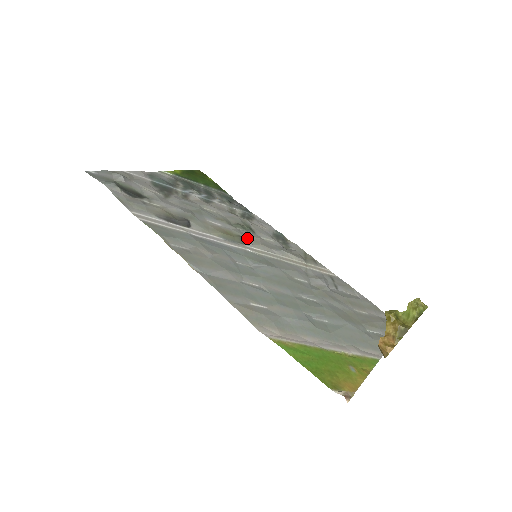
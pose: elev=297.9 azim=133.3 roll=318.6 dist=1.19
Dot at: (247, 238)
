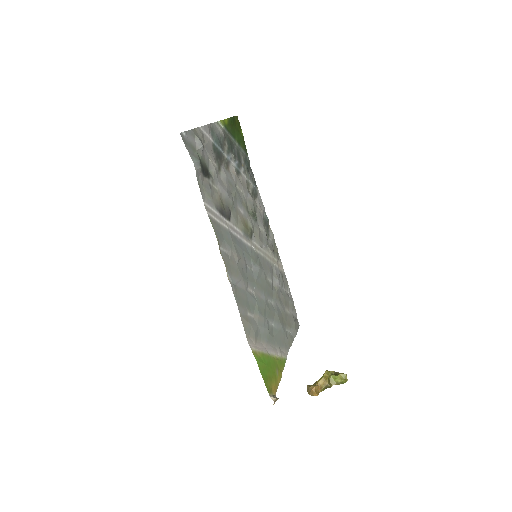
Dot at: (254, 230)
